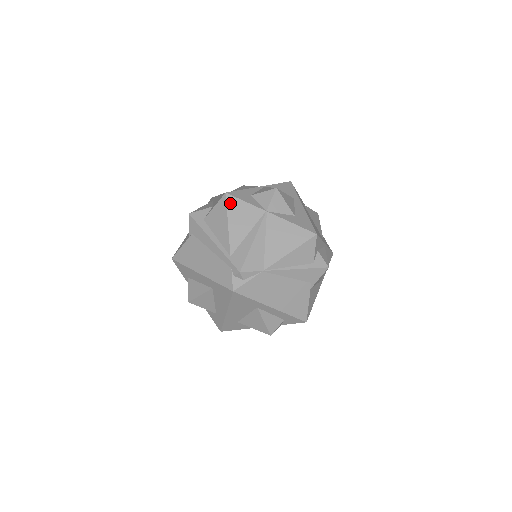
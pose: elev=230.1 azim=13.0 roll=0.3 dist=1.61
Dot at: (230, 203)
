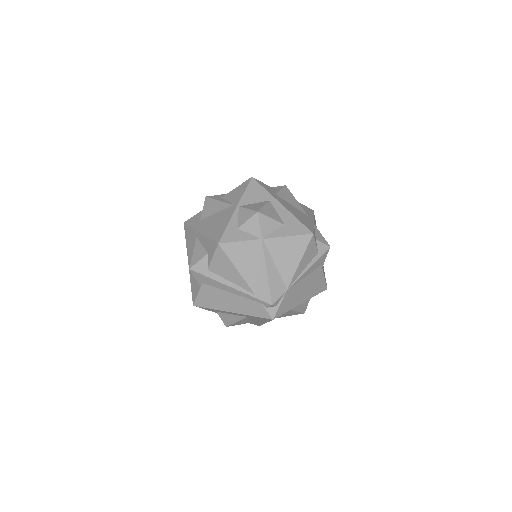
Dot at: (227, 250)
